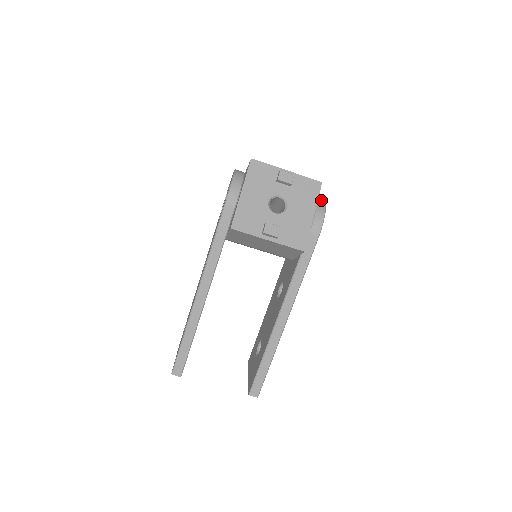
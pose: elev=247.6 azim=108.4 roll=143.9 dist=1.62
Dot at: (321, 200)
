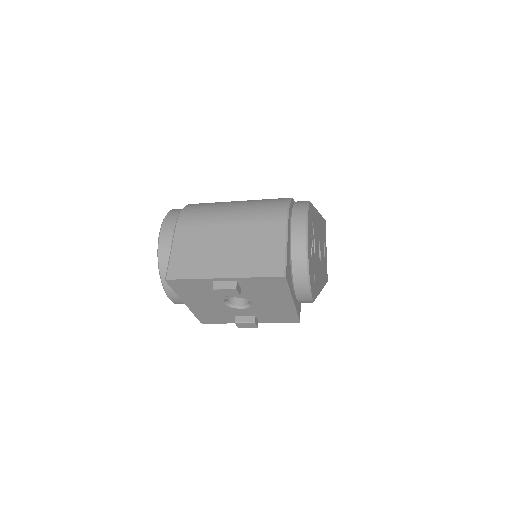
Dot at: (299, 268)
